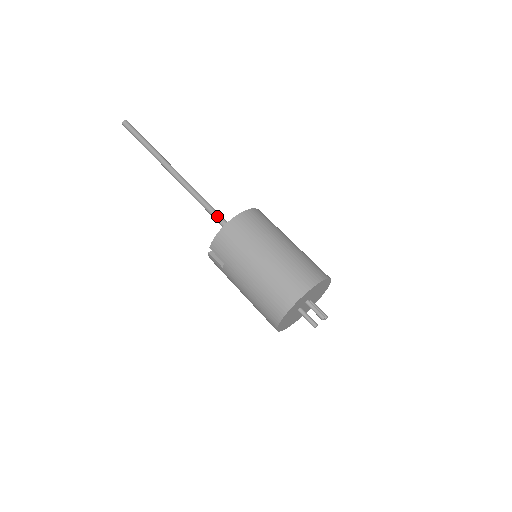
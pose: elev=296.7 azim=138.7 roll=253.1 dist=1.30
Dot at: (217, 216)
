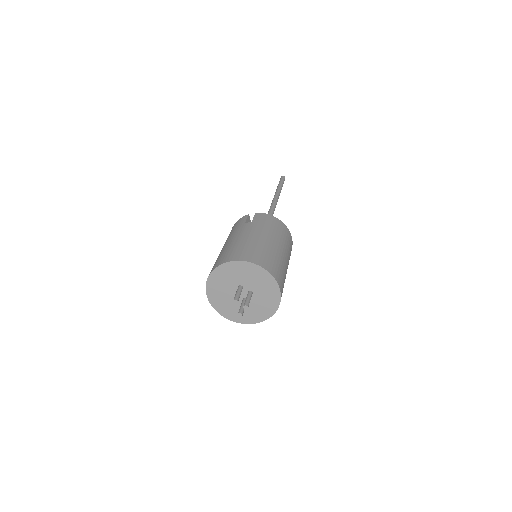
Dot at: occluded
